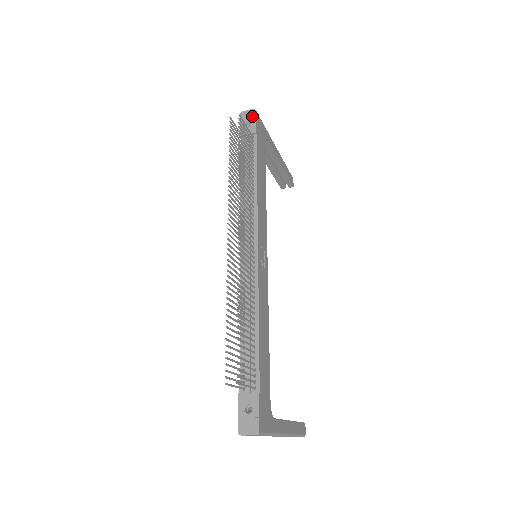
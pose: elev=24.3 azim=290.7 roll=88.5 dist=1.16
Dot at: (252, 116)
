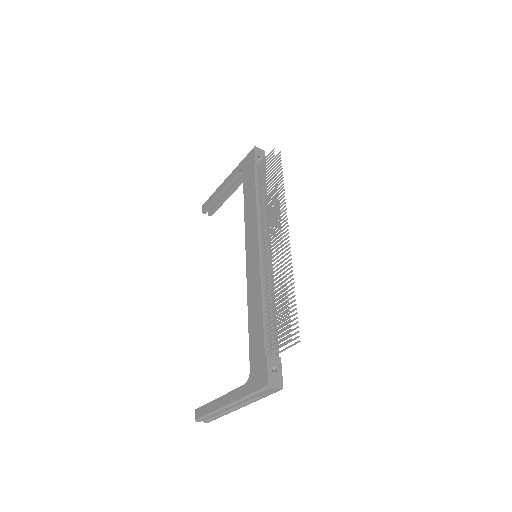
Dot at: (263, 155)
